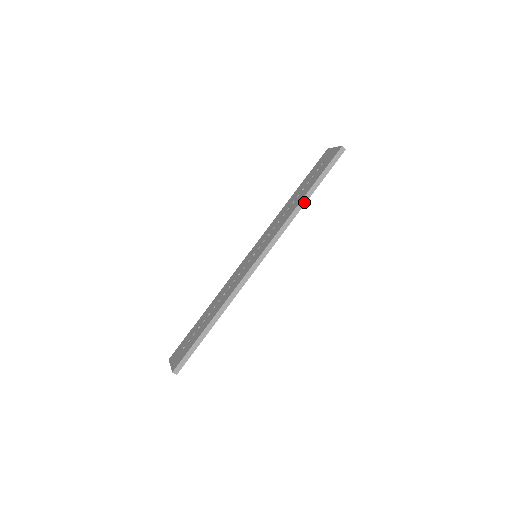
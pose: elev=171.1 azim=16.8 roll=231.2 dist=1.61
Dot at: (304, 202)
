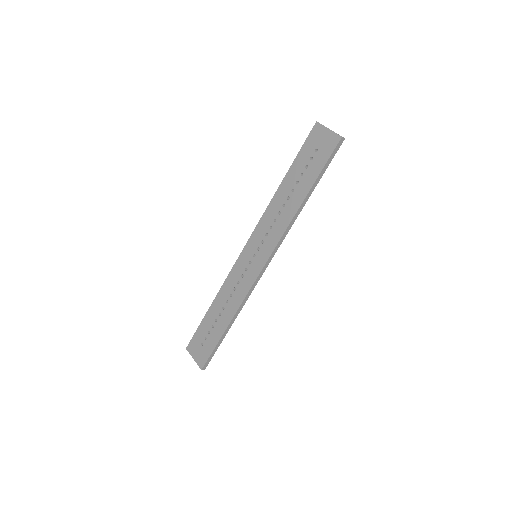
Dot at: (304, 204)
